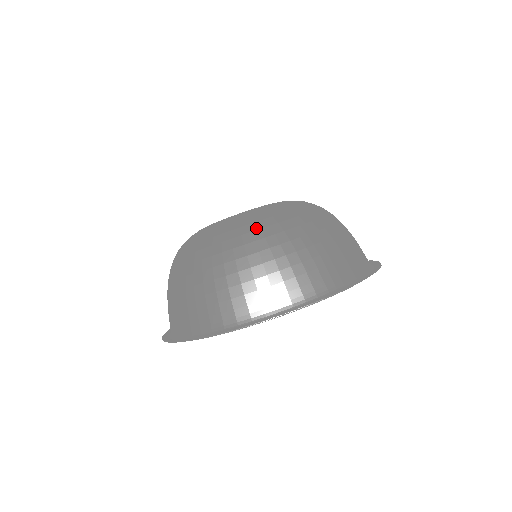
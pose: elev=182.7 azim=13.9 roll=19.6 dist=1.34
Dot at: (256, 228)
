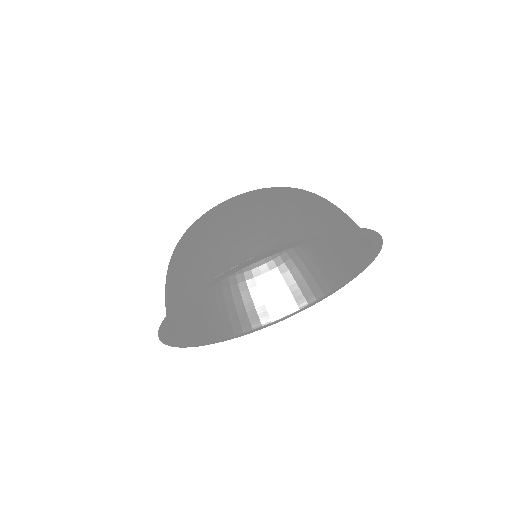
Dot at: occluded
